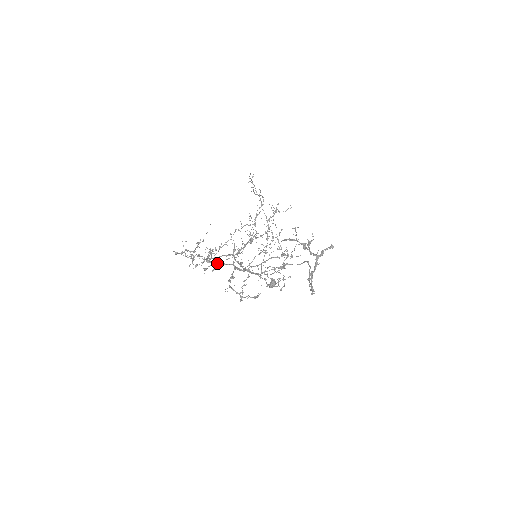
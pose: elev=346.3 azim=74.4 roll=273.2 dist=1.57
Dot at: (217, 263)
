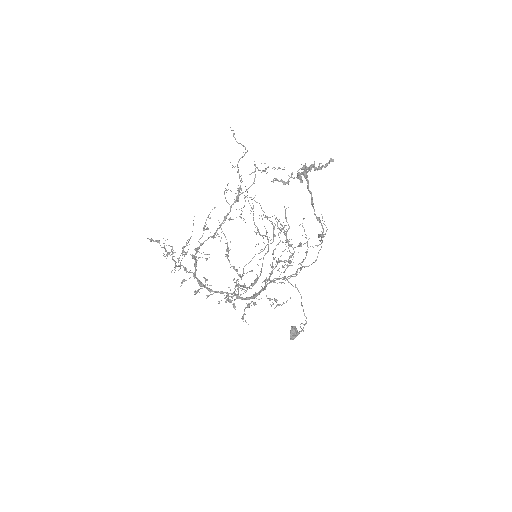
Dot at: (213, 291)
